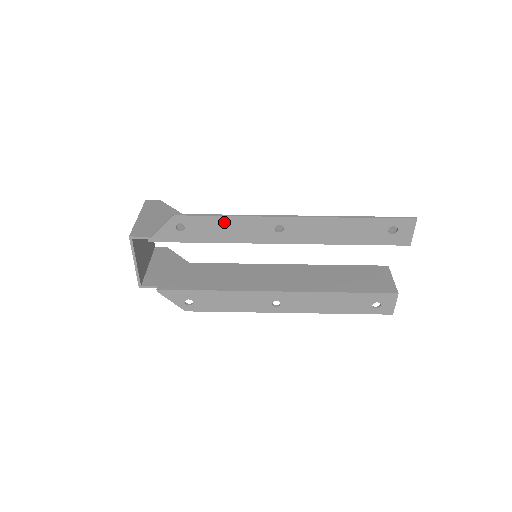
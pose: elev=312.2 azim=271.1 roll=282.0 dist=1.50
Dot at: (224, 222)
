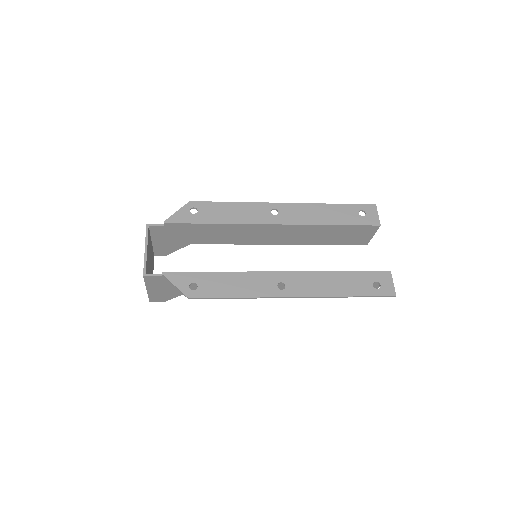
Dot at: (230, 207)
